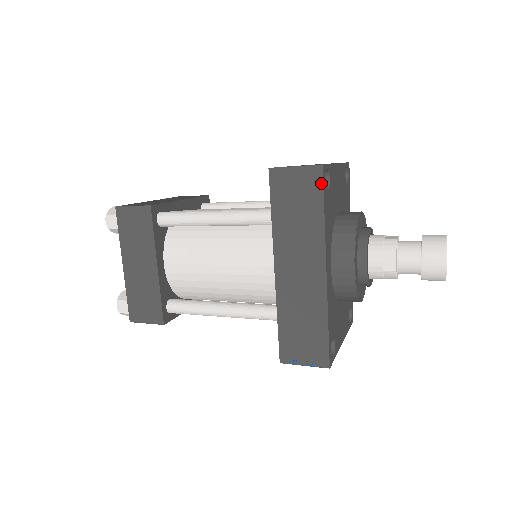
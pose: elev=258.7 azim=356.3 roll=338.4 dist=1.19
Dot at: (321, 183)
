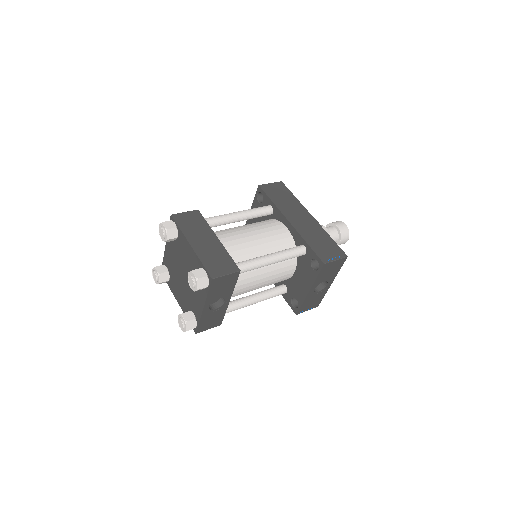
Dot at: (285, 187)
